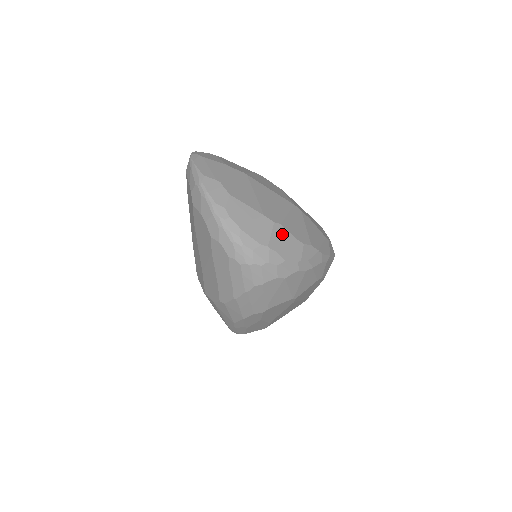
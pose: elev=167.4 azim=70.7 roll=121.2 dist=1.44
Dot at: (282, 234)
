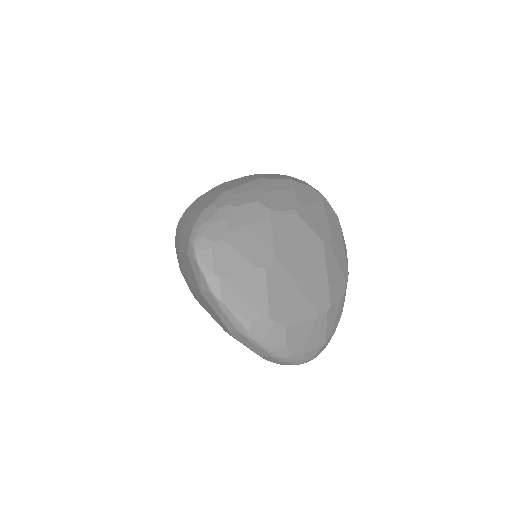
Dot at: (332, 313)
